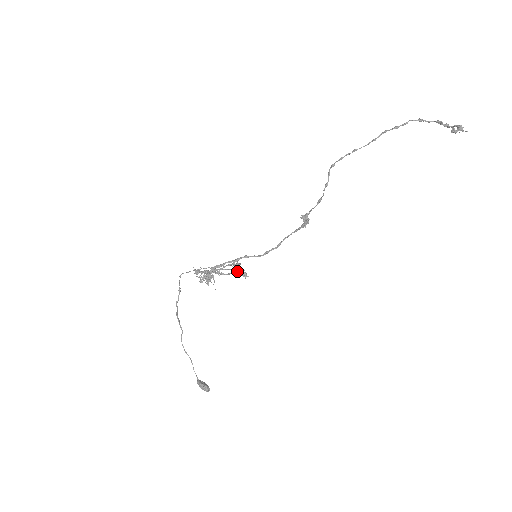
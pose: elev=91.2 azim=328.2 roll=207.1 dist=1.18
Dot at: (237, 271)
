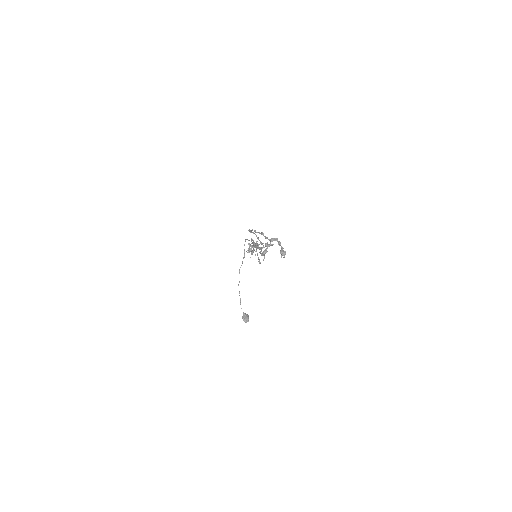
Dot at: (261, 253)
